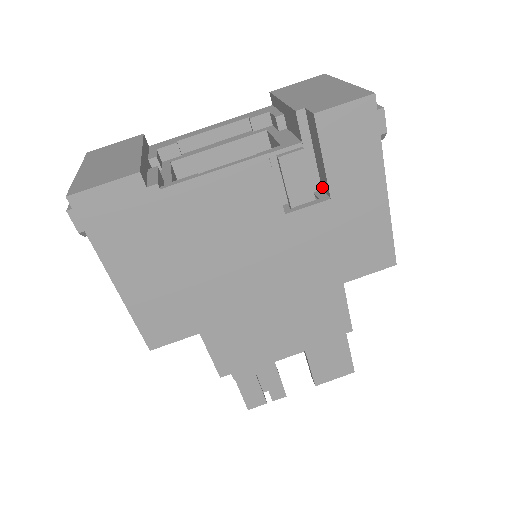
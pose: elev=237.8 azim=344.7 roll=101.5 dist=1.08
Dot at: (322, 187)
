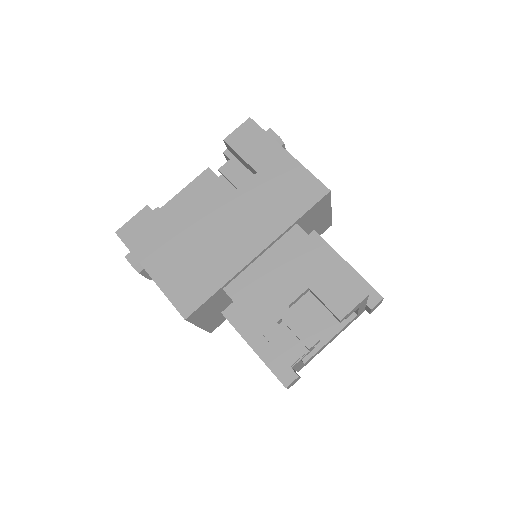
Dot at: occluded
